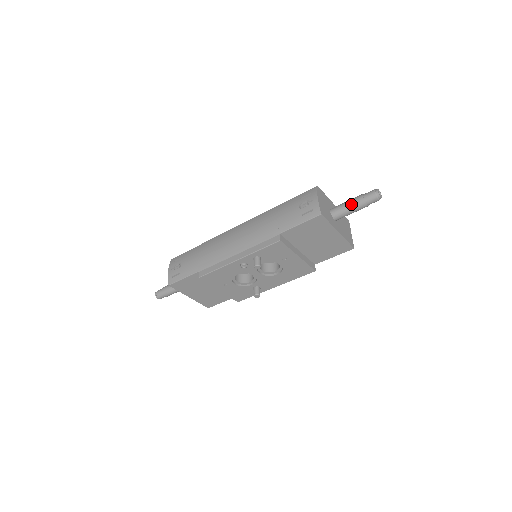
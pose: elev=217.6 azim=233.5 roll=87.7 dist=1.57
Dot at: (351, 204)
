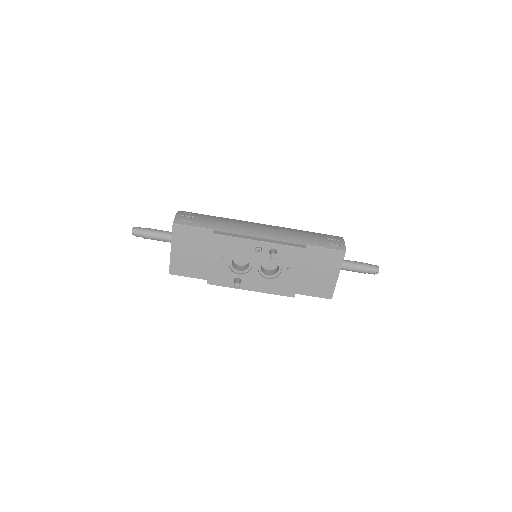
Dot at: (358, 263)
